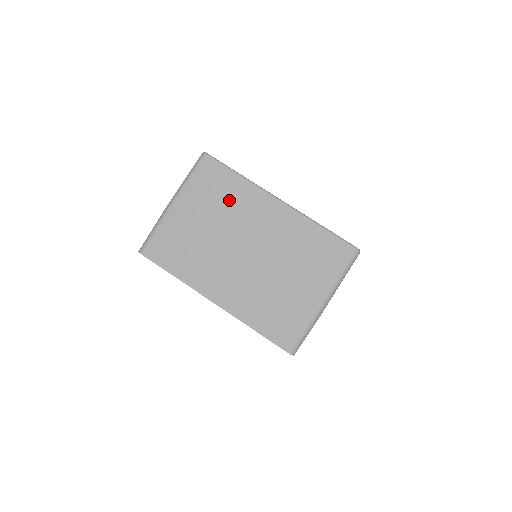
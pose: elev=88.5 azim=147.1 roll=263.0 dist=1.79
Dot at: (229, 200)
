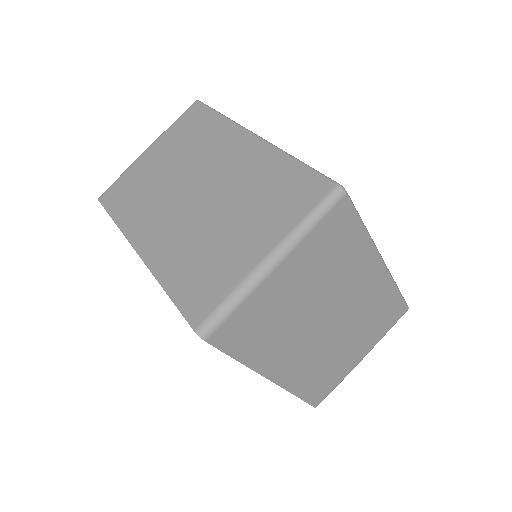
Dot at: (341, 262)
